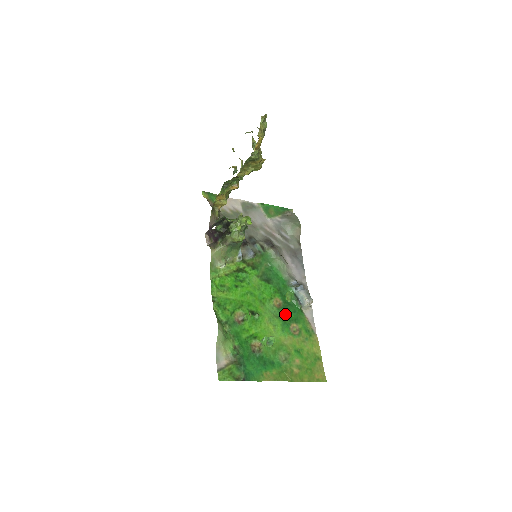
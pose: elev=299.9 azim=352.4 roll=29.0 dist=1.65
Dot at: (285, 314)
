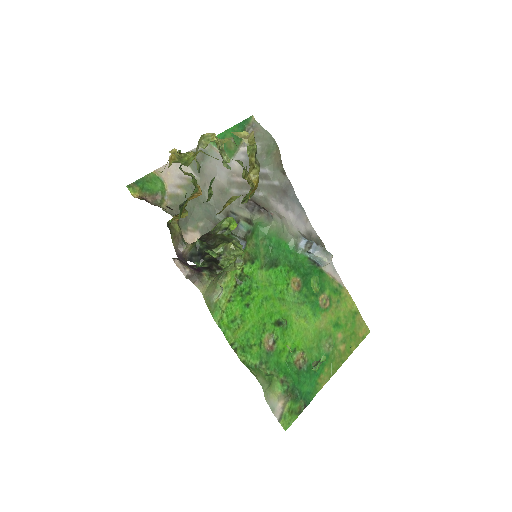
Dot at: (308, 291)
